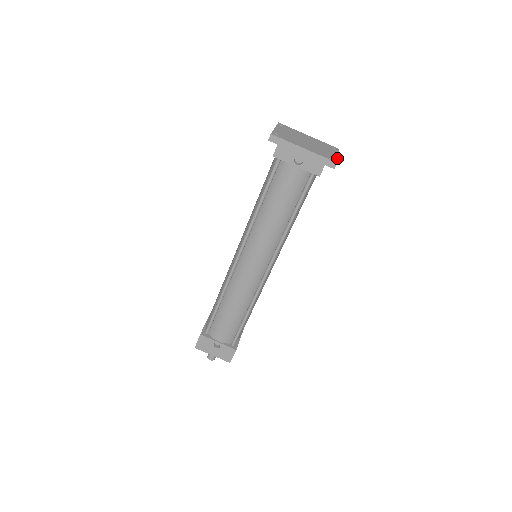
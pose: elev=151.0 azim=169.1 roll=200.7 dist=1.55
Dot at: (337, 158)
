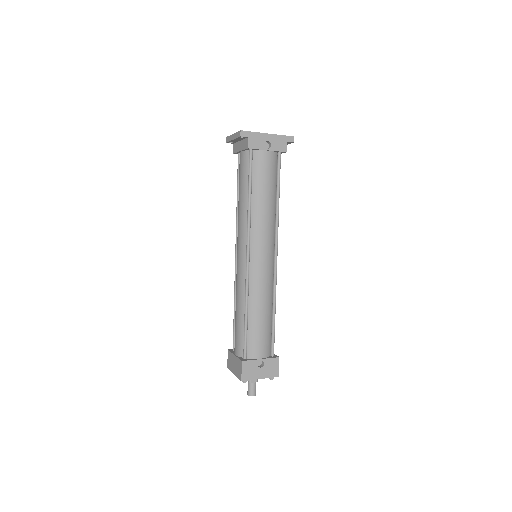
Dot at: occluded
